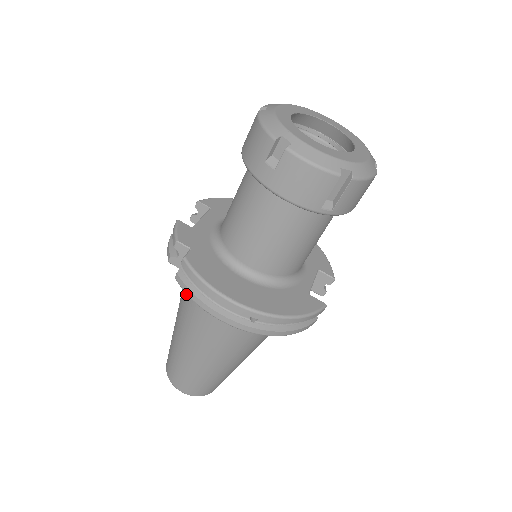
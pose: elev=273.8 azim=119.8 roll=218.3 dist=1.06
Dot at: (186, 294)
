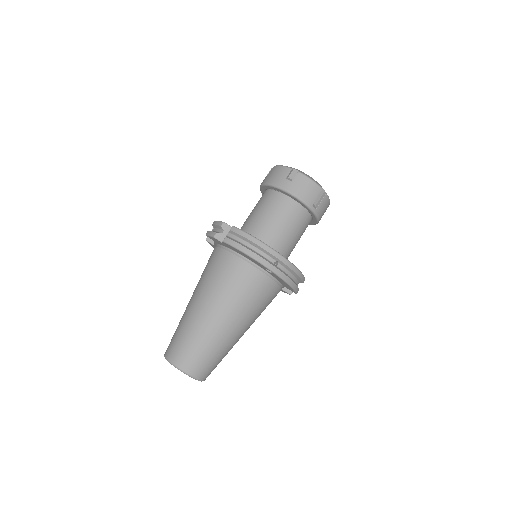
Dot at: (214, 269)
